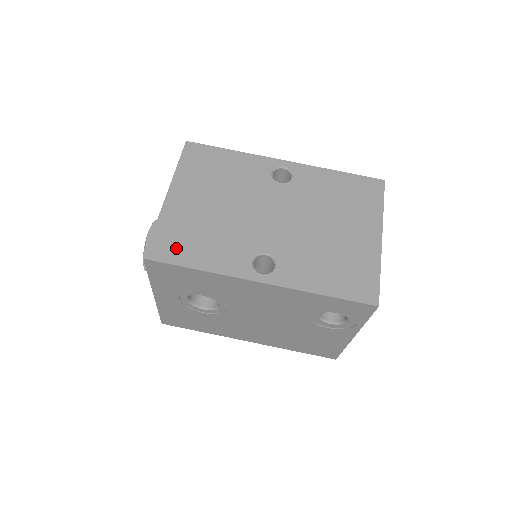
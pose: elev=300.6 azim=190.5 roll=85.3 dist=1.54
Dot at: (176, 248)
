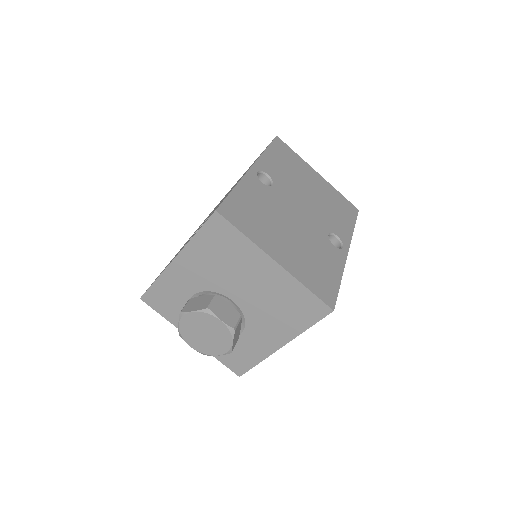
Dot at: (325, 284)
